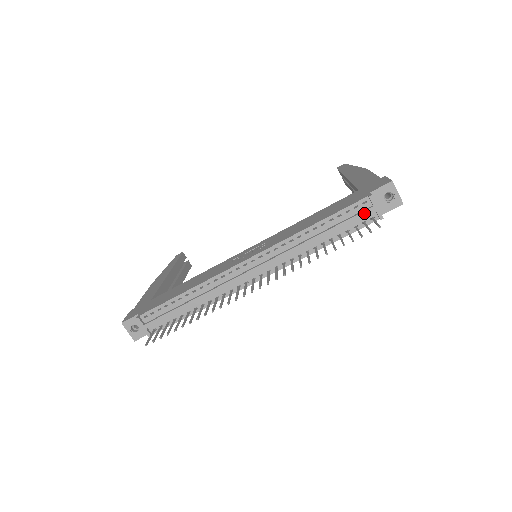
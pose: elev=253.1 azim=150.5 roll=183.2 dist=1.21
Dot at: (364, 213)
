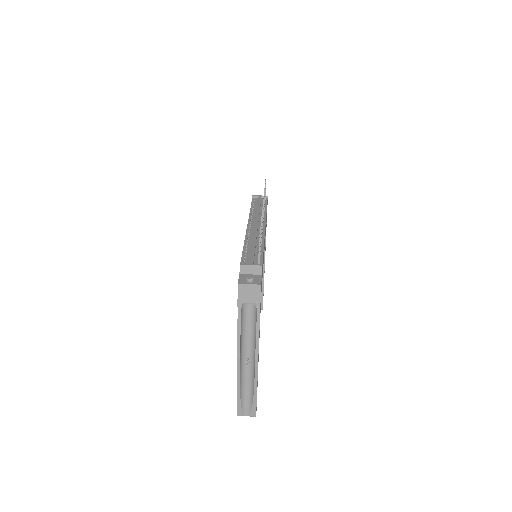
Dot at: (259, 198)
